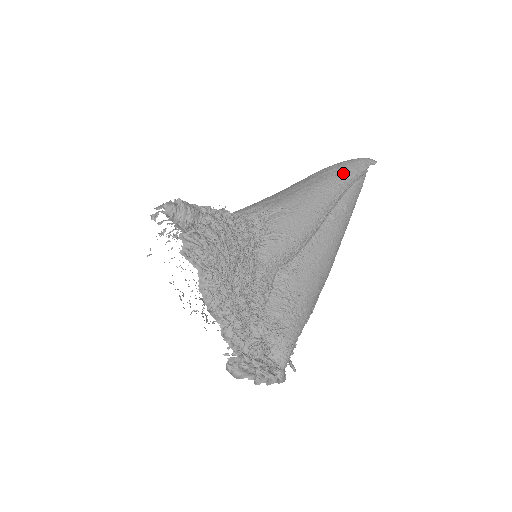
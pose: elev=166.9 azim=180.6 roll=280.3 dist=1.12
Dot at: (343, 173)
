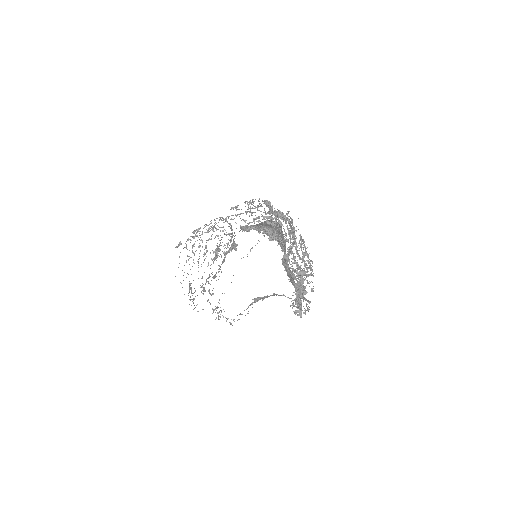
Dot at: occluded
